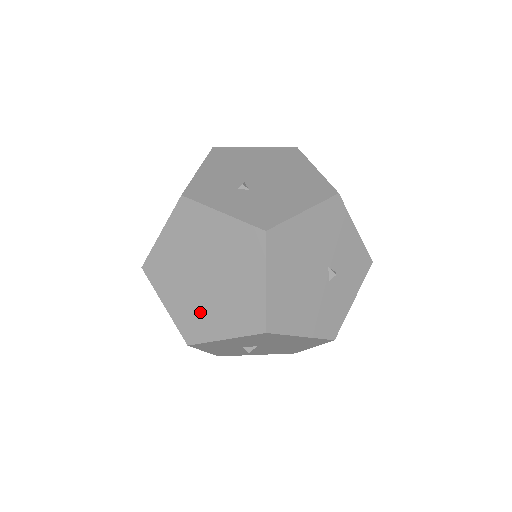
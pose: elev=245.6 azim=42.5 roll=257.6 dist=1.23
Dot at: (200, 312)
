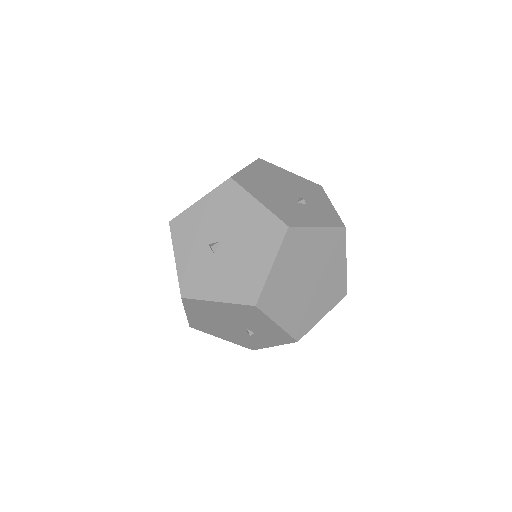
Dot at: occluded
